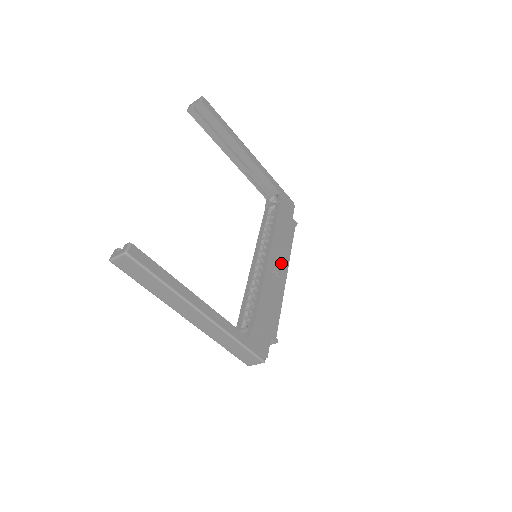
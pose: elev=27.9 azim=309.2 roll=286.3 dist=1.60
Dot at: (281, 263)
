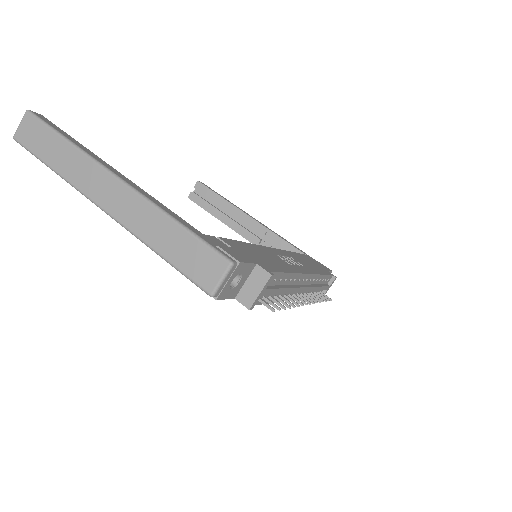
Dot at: occluded
